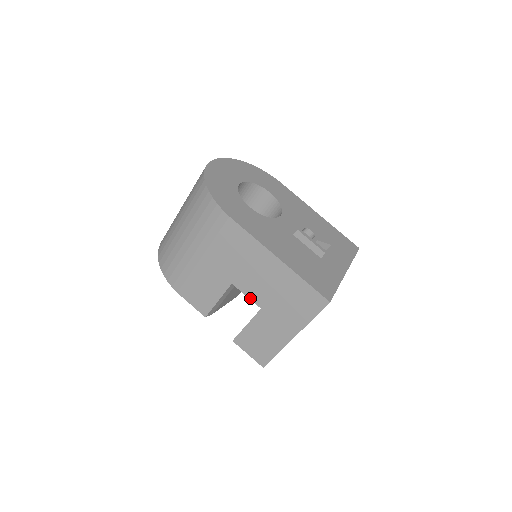
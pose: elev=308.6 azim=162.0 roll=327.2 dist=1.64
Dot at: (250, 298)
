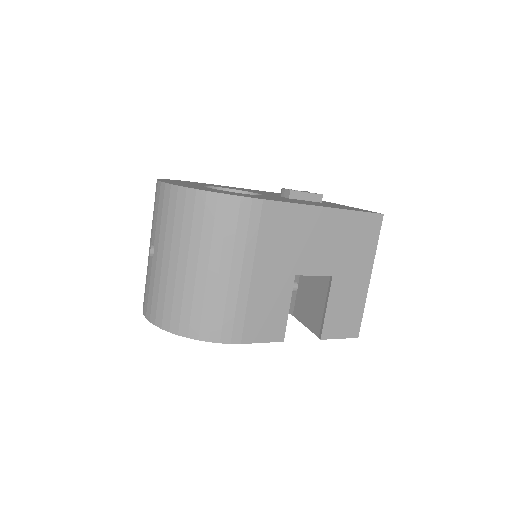
Dot at: (318, 275)
